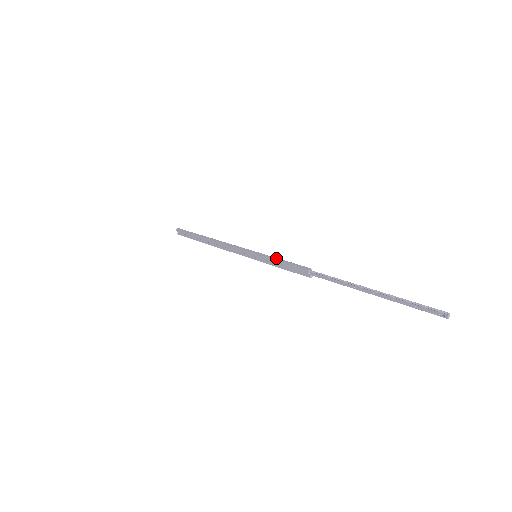
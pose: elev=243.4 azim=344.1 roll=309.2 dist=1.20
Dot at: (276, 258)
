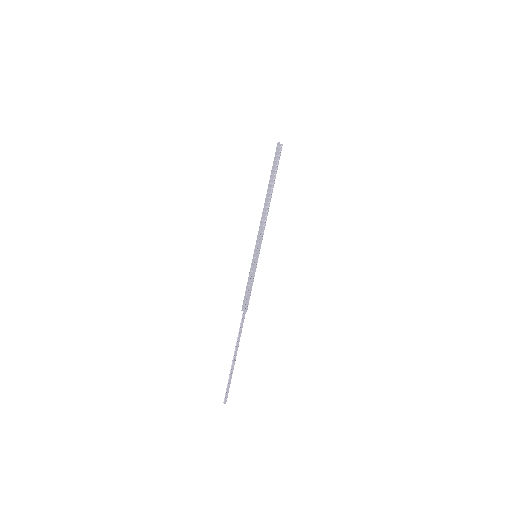
Dot at: (249, 278)
